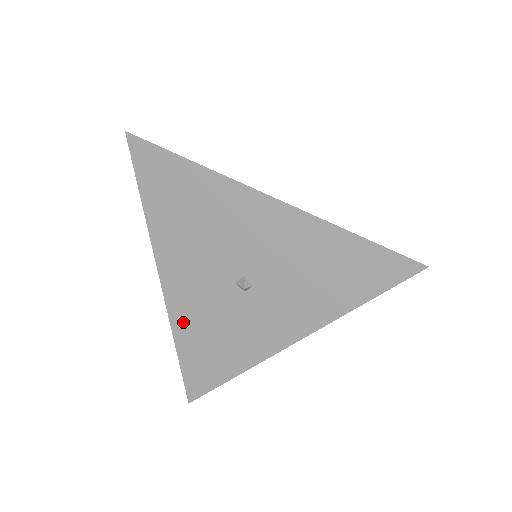
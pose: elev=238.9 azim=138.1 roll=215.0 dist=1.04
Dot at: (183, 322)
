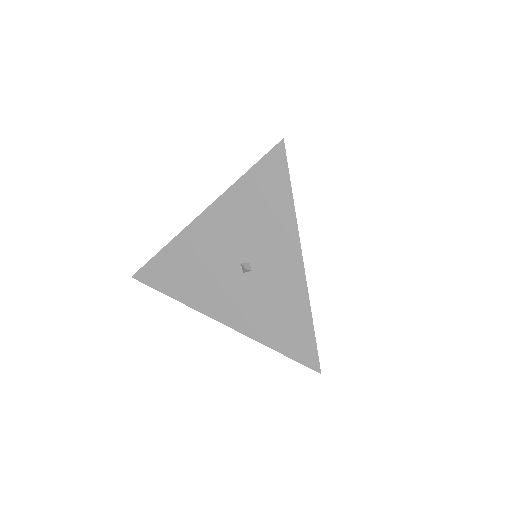
Dot at: (256, 329)
